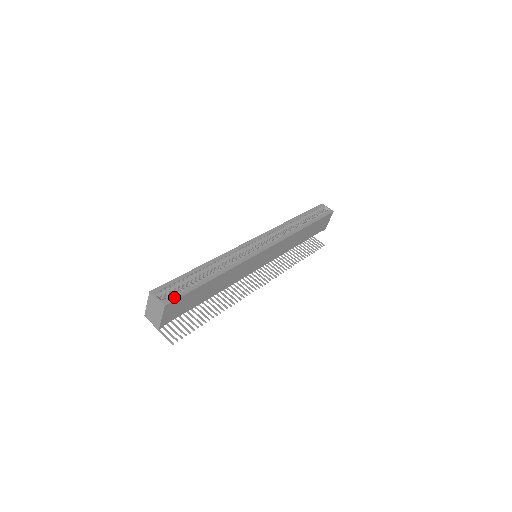
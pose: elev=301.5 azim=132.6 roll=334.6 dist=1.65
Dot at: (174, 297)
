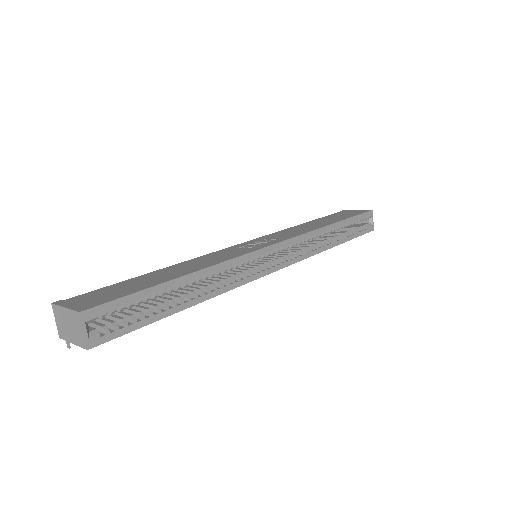
Dot at: (111, 335)
